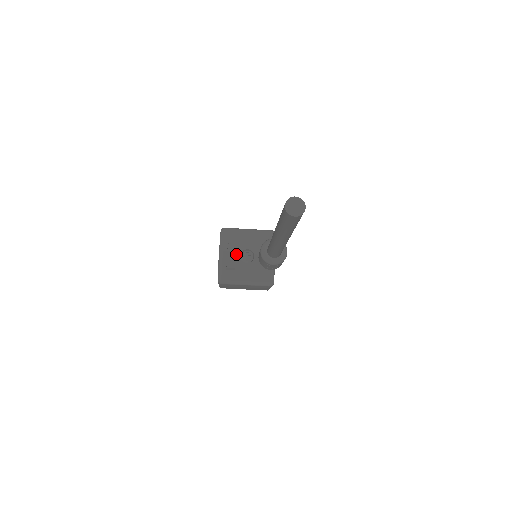
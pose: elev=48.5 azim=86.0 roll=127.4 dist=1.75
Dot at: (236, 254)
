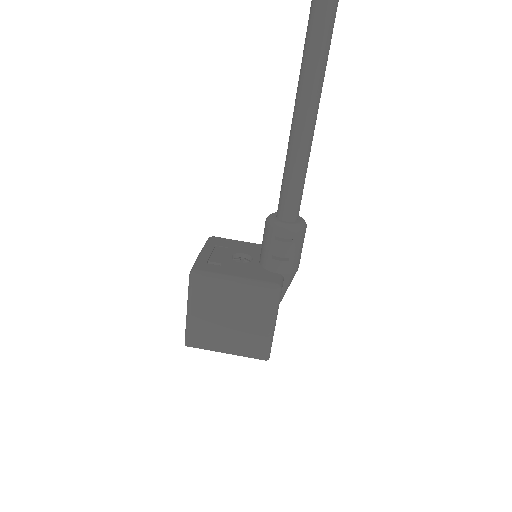
Dot at: (225, 254)
